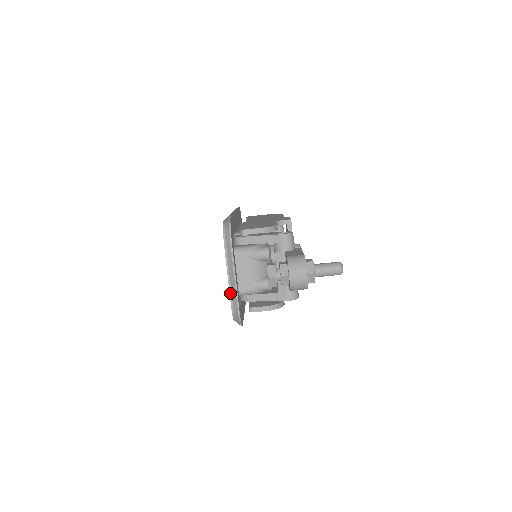
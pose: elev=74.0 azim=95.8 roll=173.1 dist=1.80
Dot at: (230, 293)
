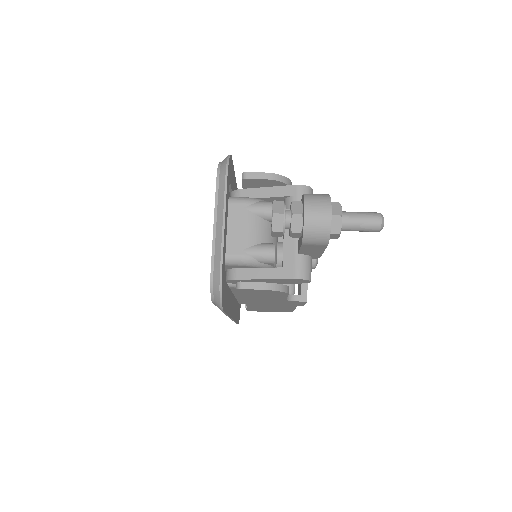
Dot at: (213, 249)
